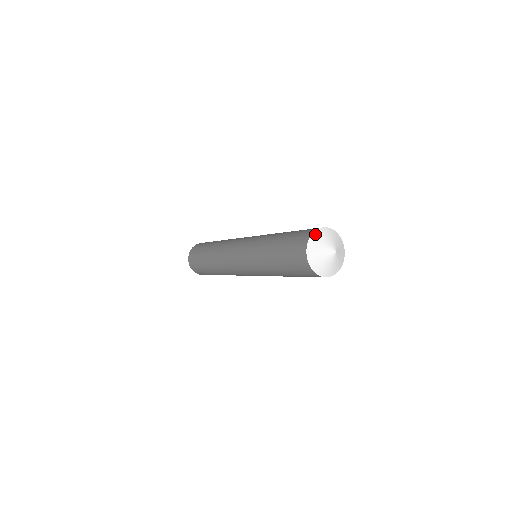
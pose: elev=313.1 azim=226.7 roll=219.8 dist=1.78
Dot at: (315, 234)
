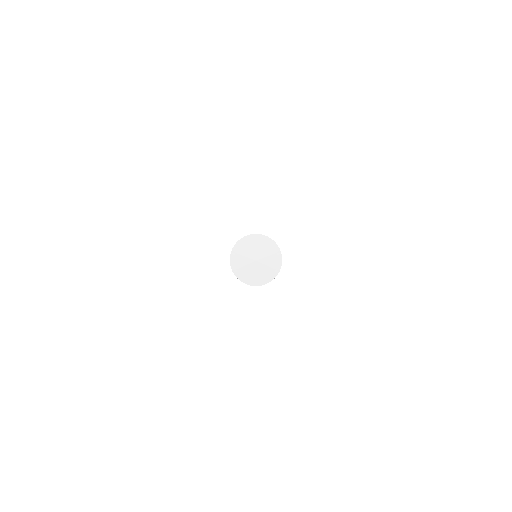
Dot at: (252, 236)
